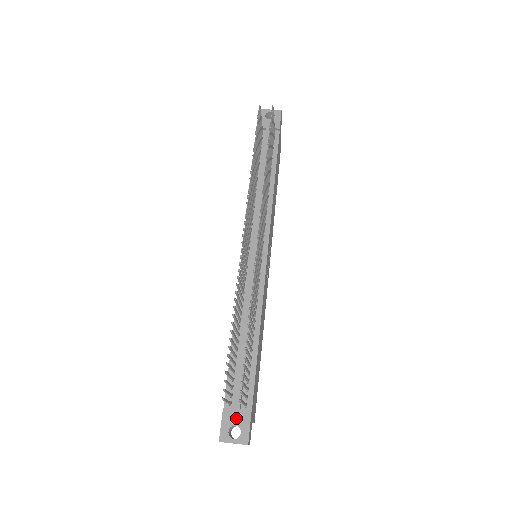
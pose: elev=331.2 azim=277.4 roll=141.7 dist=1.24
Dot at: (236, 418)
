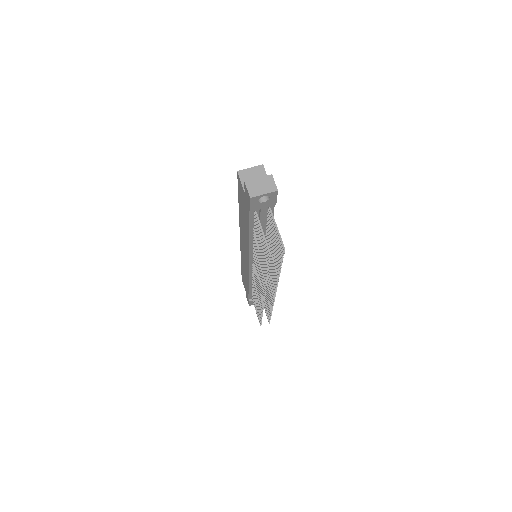
Dot at: occluded
